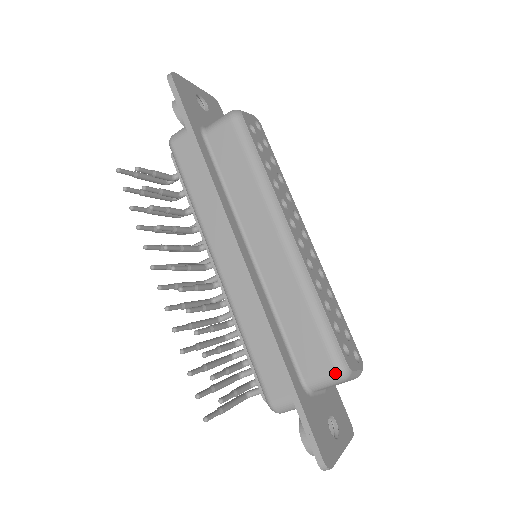
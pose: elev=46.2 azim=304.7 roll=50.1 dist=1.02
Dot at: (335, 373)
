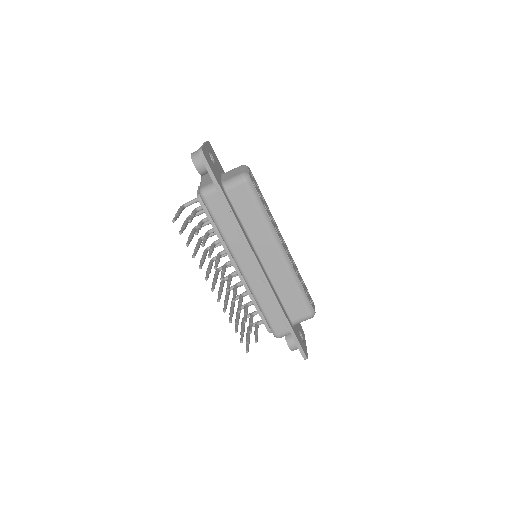
Dot at: (309, 316)
